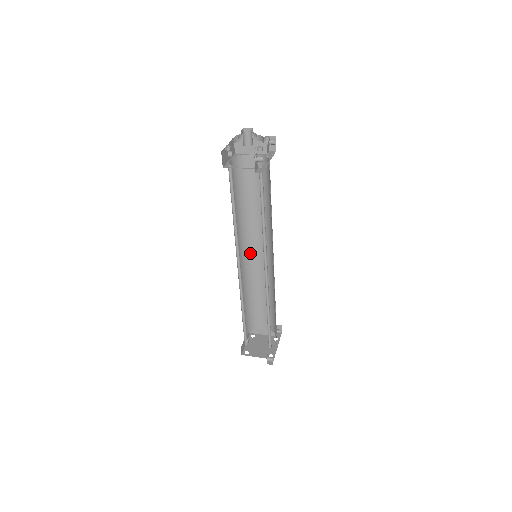
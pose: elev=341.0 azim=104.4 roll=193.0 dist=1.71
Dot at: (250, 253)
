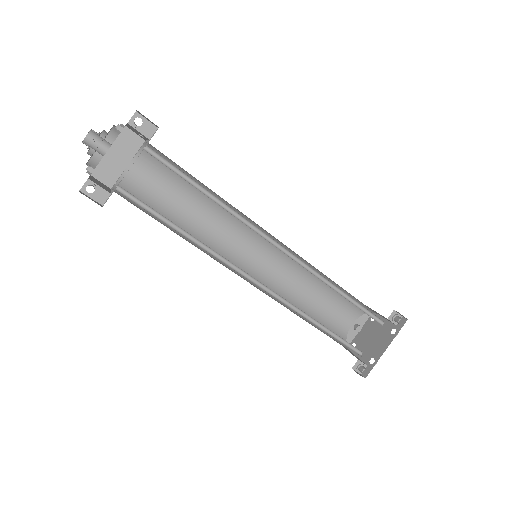
Dot at: occluded
